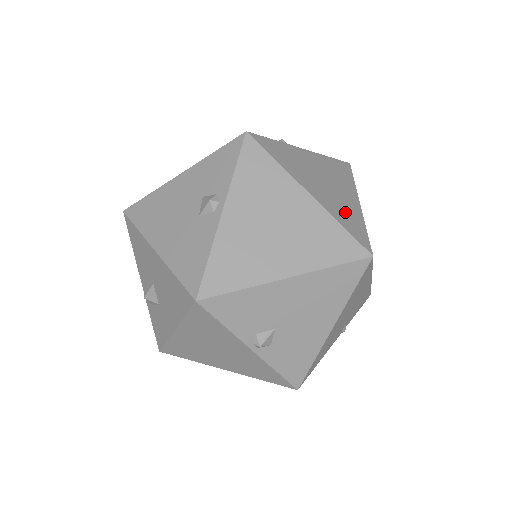
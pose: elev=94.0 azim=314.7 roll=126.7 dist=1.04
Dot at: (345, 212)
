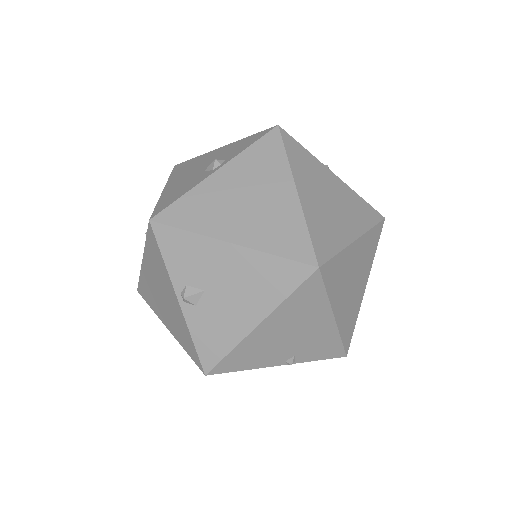
Dot at: (326, 227)
